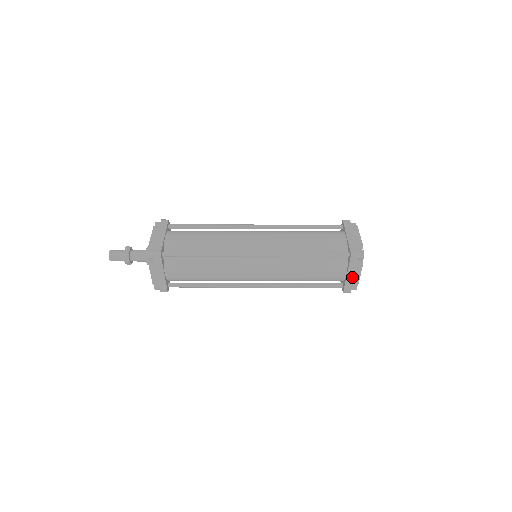
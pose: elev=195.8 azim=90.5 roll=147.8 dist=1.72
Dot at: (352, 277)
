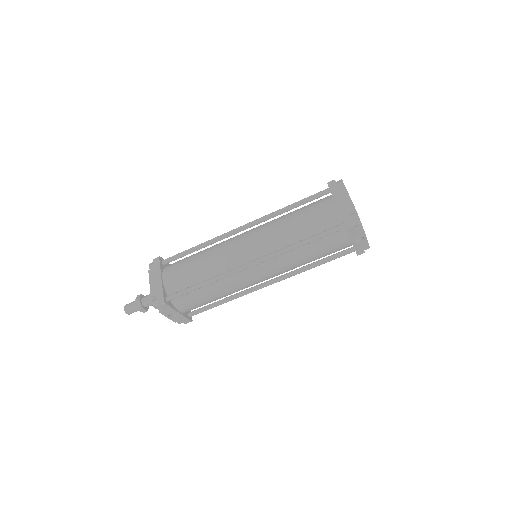
Dot at: (343, 204)
